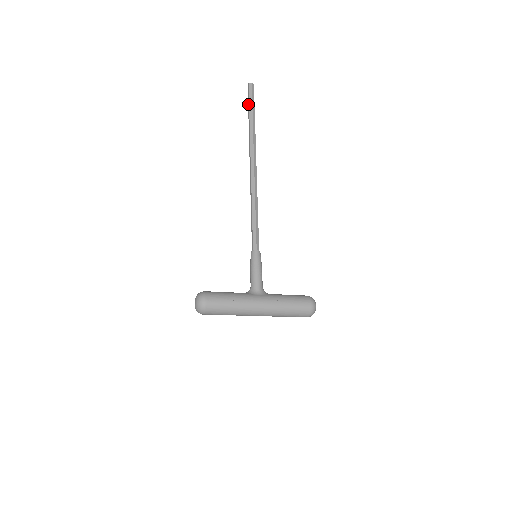
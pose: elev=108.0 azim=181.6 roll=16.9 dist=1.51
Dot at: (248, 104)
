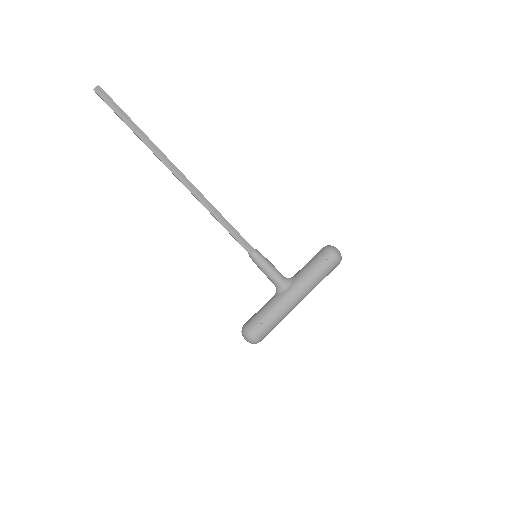
Dot at: occluded
